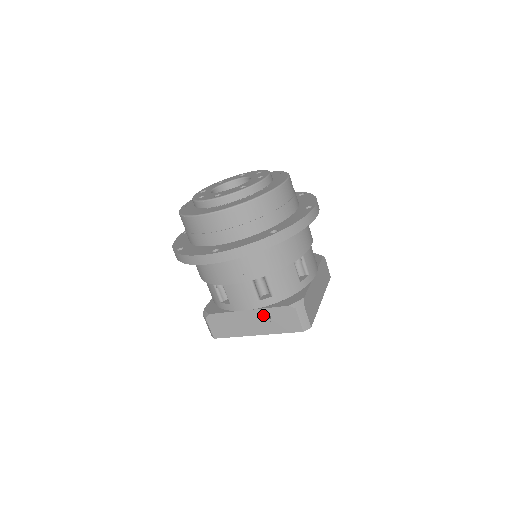
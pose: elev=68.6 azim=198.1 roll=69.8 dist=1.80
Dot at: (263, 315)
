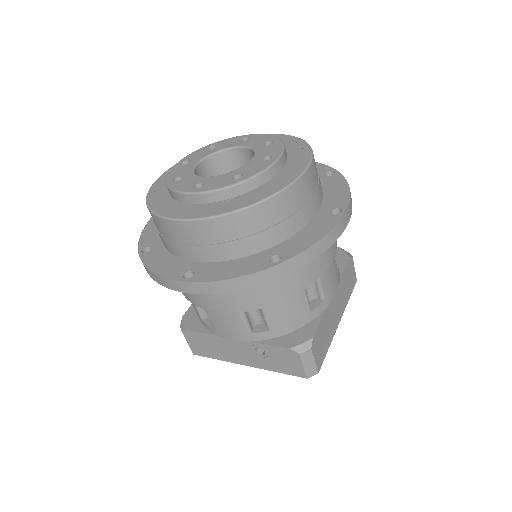
Dot at: (255, 348)
